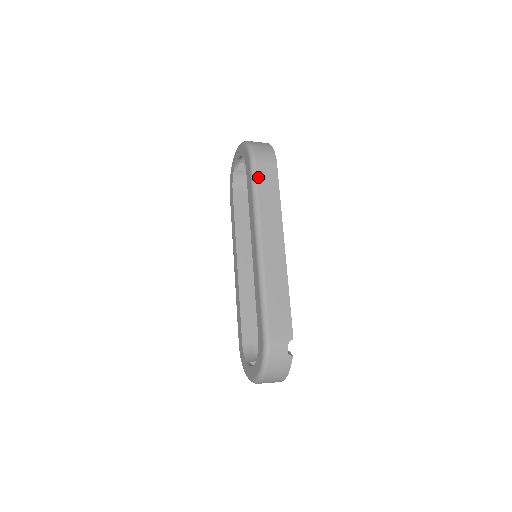
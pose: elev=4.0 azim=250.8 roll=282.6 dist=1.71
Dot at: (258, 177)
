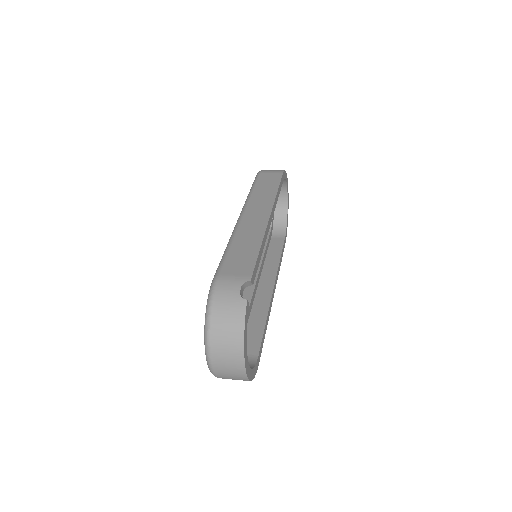
Dot at: (258, 180)
